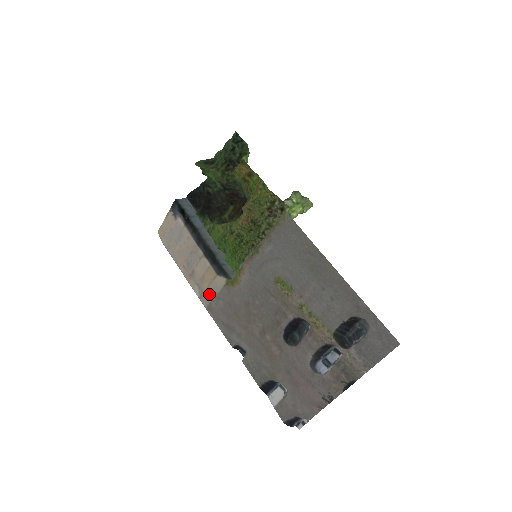
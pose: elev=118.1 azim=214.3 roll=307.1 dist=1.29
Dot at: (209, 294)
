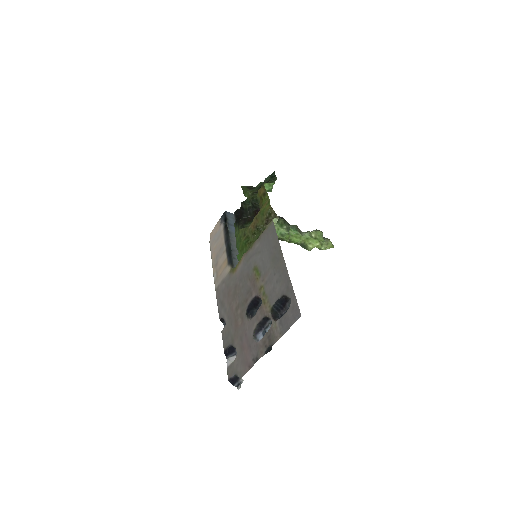
Dot at: (220, 279)
